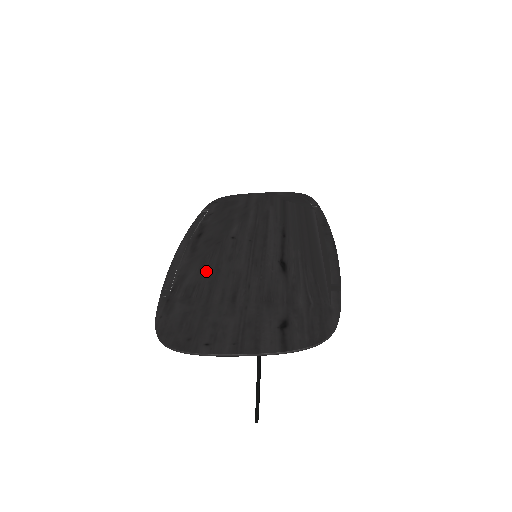
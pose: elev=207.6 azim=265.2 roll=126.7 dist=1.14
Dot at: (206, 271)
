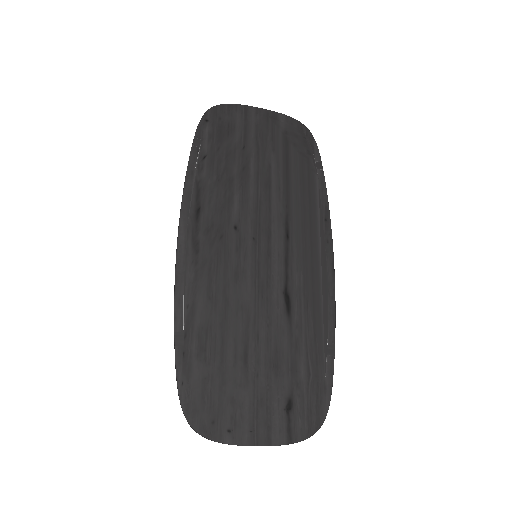
Dot at: (215, 301)
